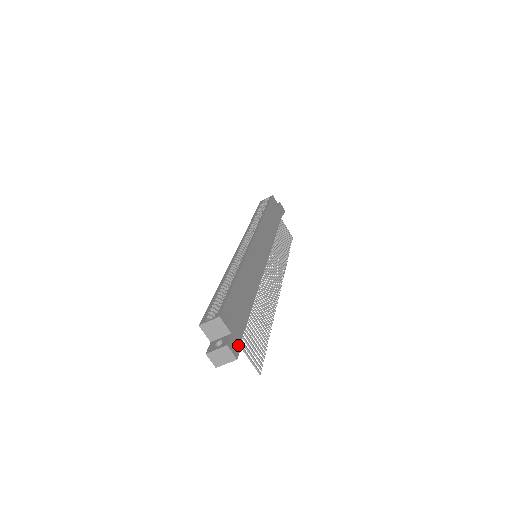
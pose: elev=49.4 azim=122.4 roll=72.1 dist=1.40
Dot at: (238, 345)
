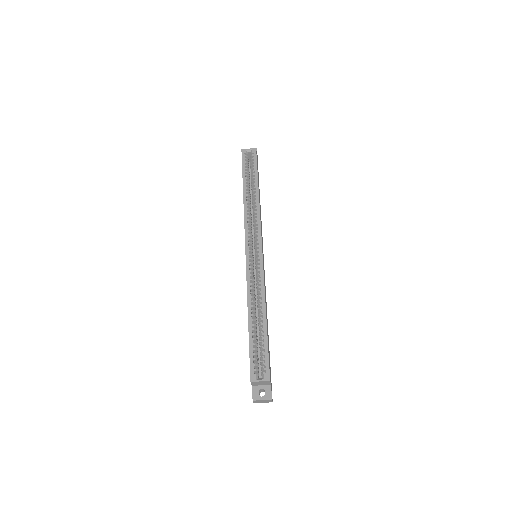
Dot at: occluded
